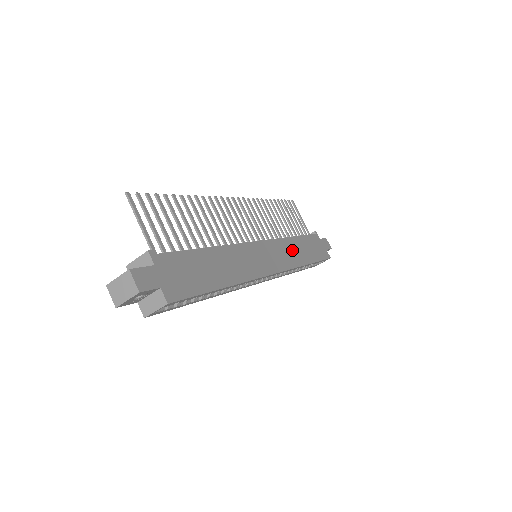
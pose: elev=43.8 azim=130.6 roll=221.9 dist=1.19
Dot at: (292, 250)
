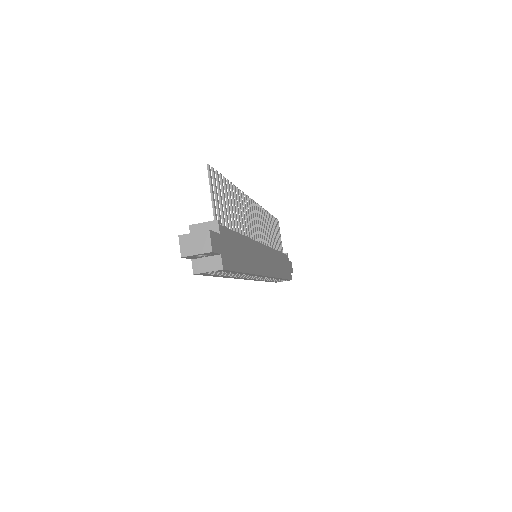
Dot at: (277, 262)
